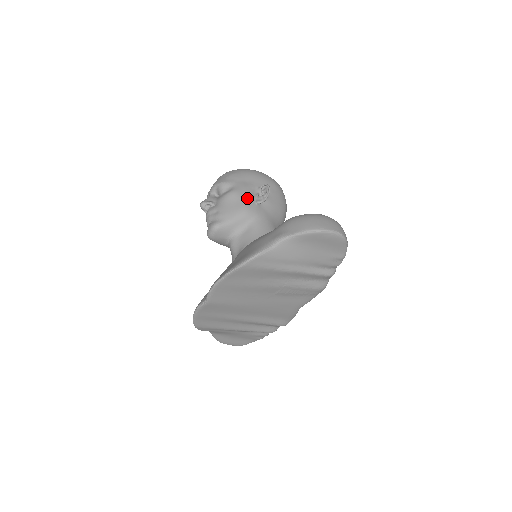
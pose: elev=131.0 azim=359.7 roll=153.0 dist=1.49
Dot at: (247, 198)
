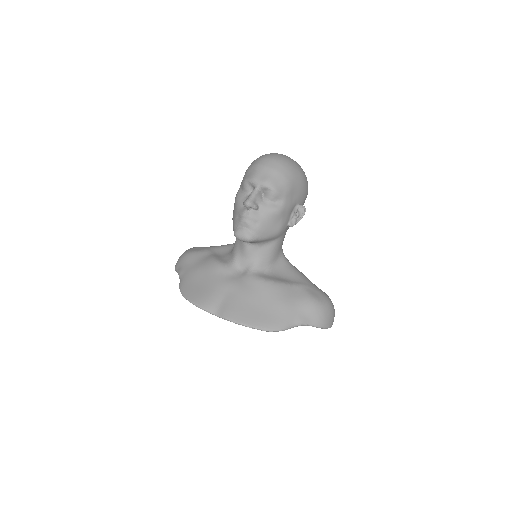
Dot at: (286, 220)
